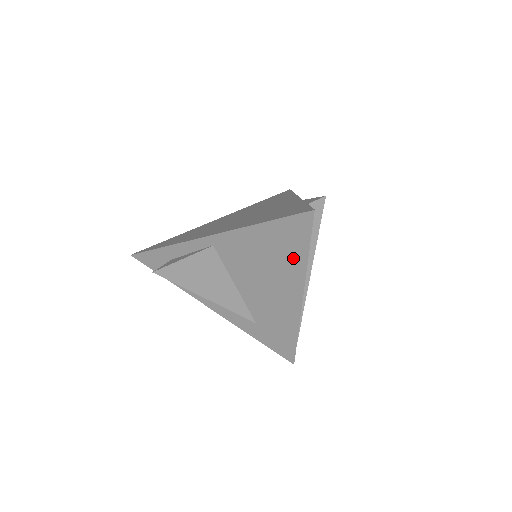
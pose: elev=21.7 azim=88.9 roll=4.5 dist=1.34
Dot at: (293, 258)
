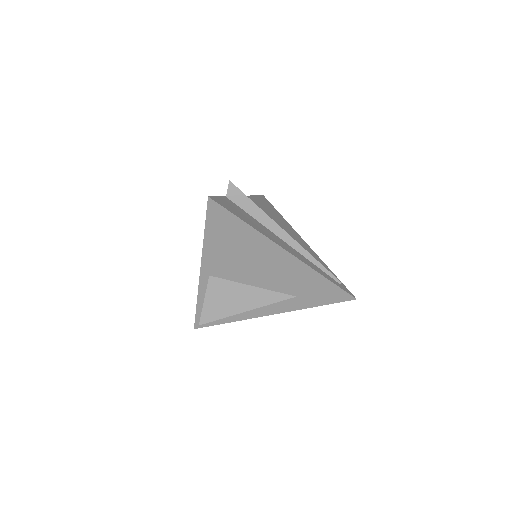
Dot at: (244, 234)
